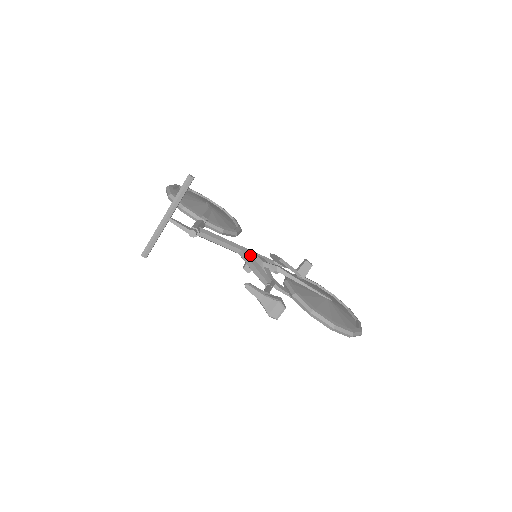
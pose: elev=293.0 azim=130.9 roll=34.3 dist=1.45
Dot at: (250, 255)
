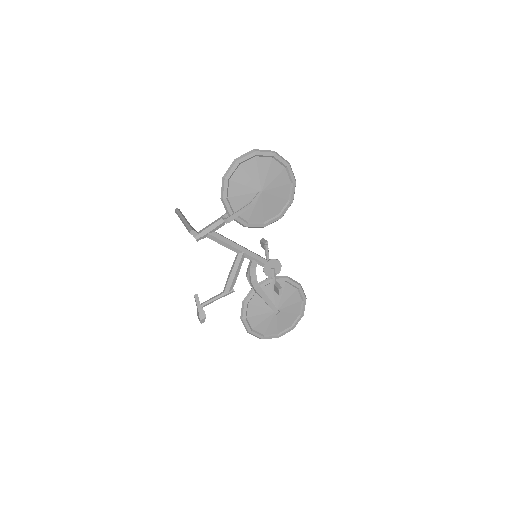
Dot at: (239, 263)
